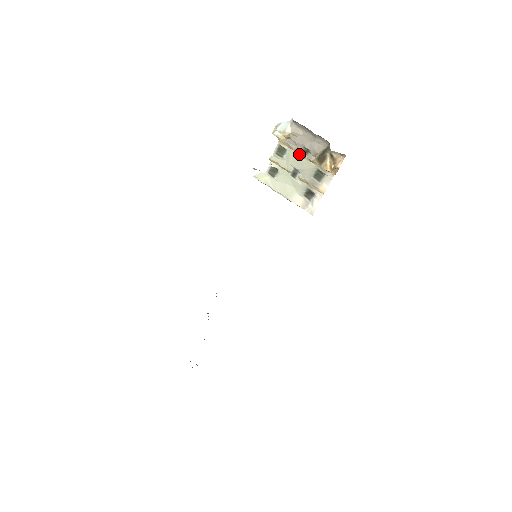
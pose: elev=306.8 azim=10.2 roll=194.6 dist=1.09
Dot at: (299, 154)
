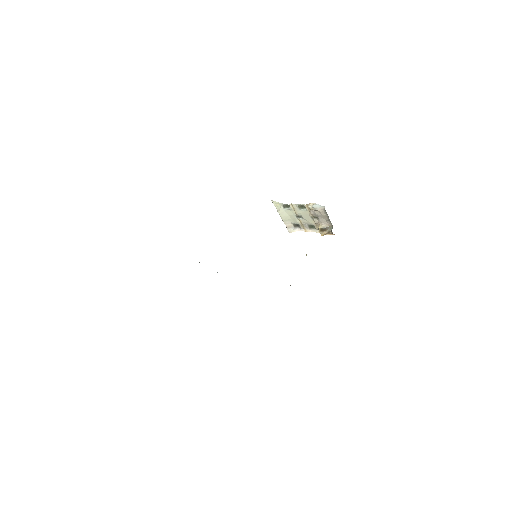
Dot at: (311, 216)
